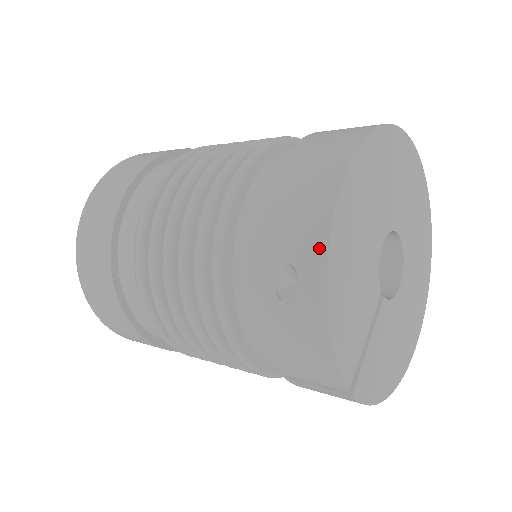
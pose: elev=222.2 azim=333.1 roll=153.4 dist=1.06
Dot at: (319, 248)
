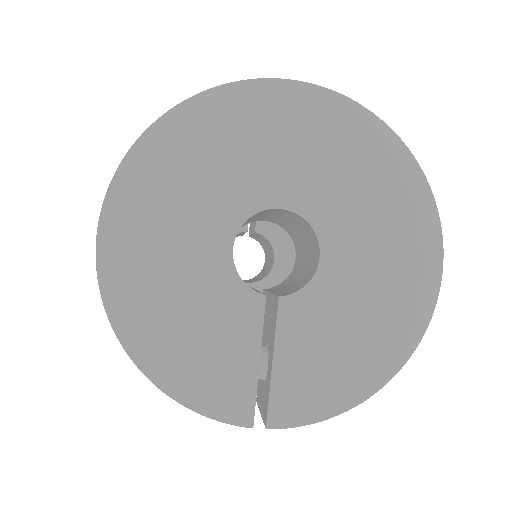
Dot at: (115, 327)
